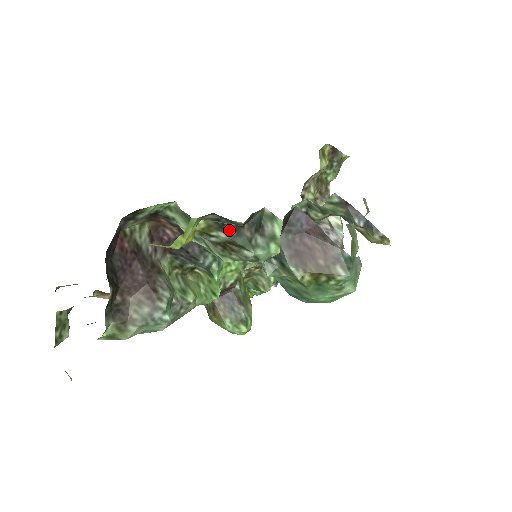
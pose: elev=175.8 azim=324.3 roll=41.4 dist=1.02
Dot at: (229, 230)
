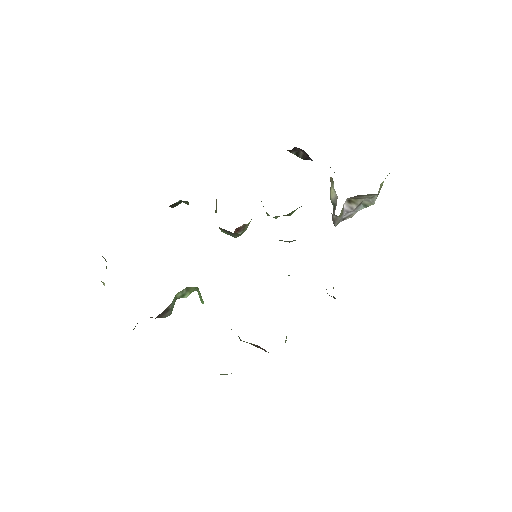
Dot at: occluded
